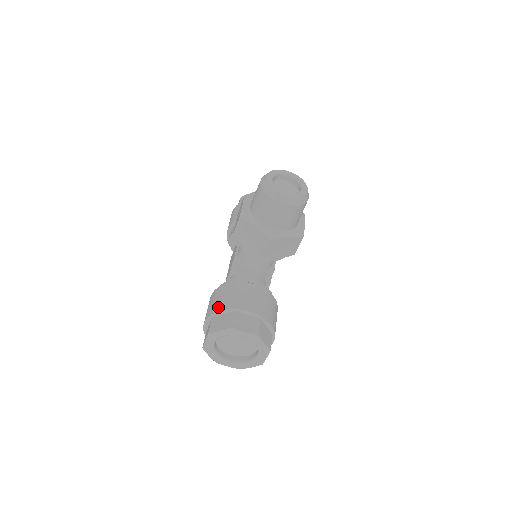
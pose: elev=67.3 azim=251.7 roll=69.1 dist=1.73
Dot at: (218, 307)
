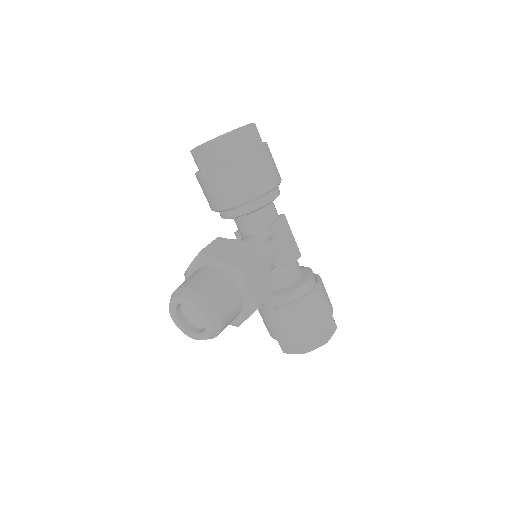
Dot at: occluded
